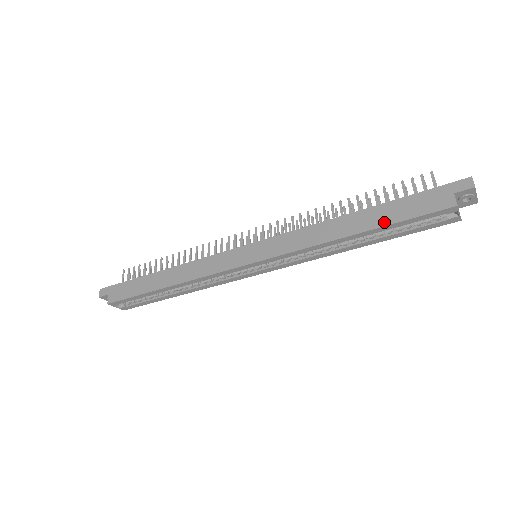
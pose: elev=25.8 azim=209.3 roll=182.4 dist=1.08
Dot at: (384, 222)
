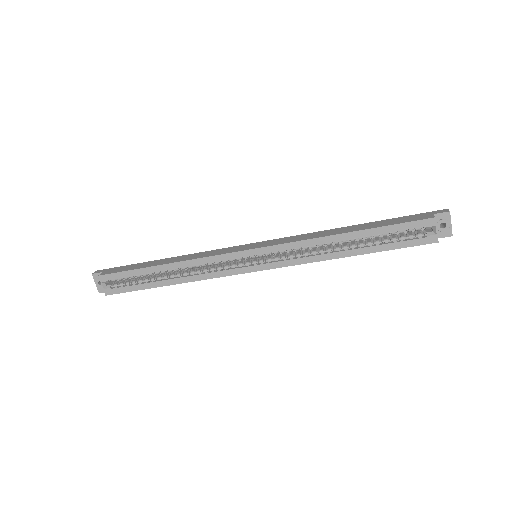
Dot at: (375, 226)
